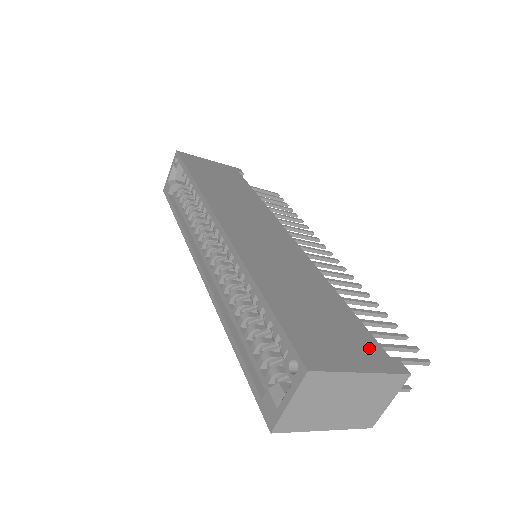
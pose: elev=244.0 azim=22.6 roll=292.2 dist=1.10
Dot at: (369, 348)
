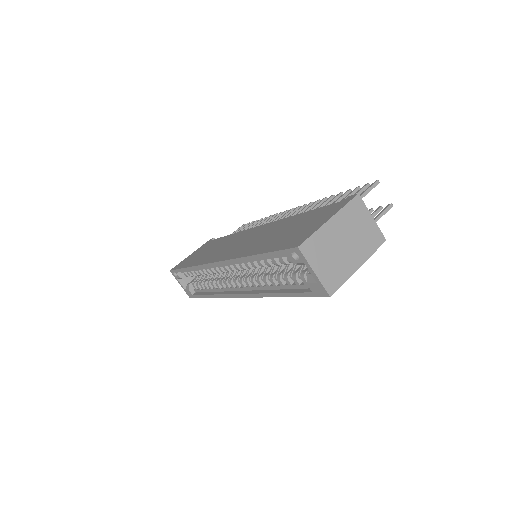
Dot at: (329, 210)
